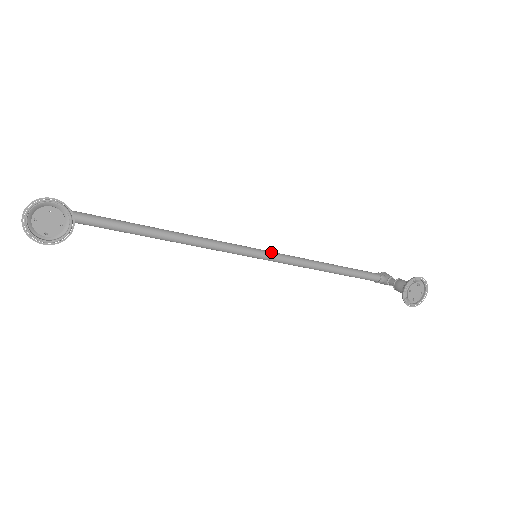
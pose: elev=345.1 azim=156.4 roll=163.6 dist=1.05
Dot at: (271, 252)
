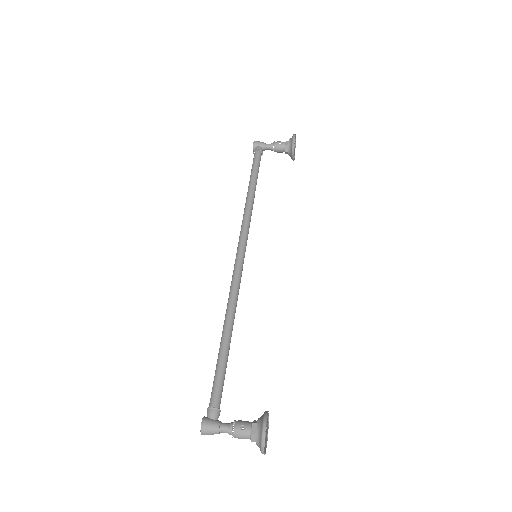
Dot at: (245, 236)
